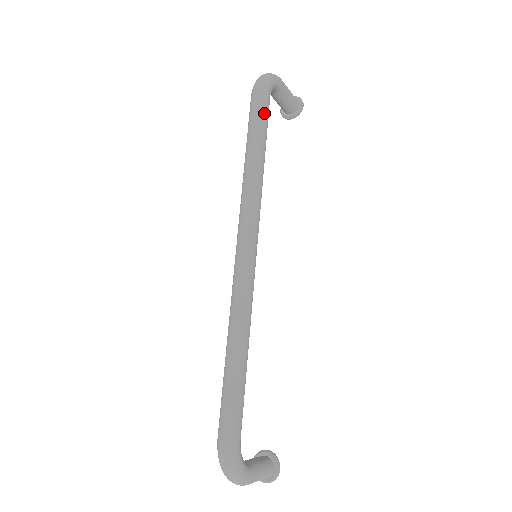
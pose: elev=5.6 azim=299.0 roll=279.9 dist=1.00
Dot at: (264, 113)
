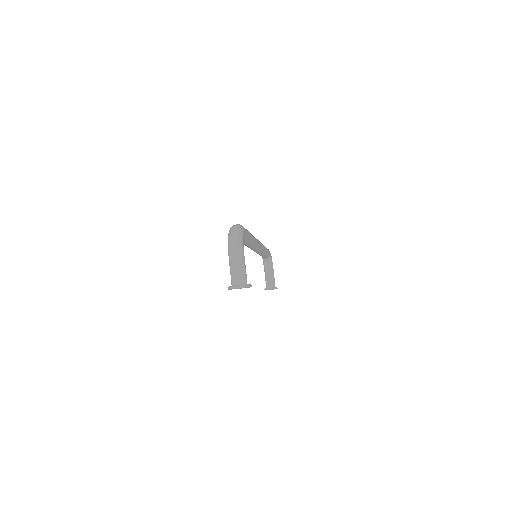
Dot at: occluded
